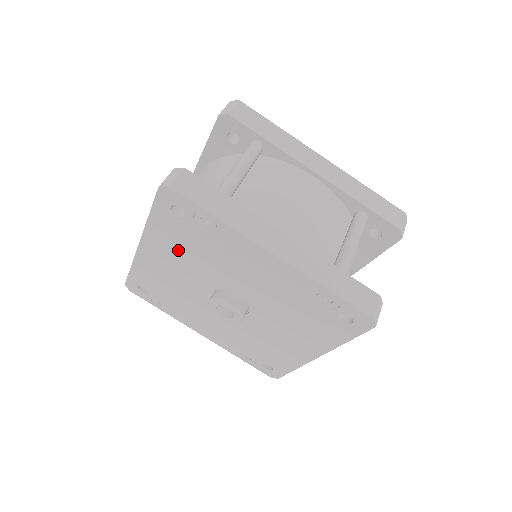
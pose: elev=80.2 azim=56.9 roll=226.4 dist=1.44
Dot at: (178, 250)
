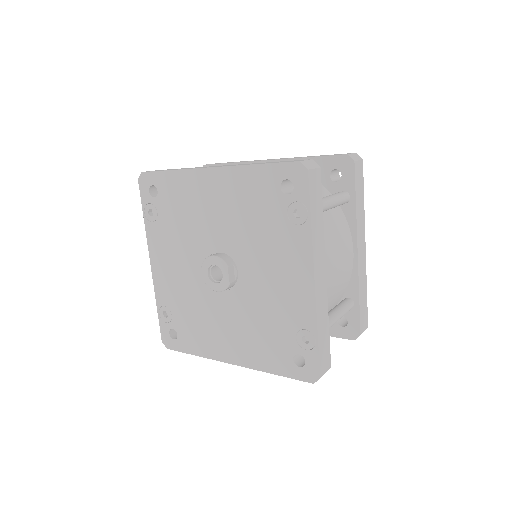
Dot at: (241, 204)
